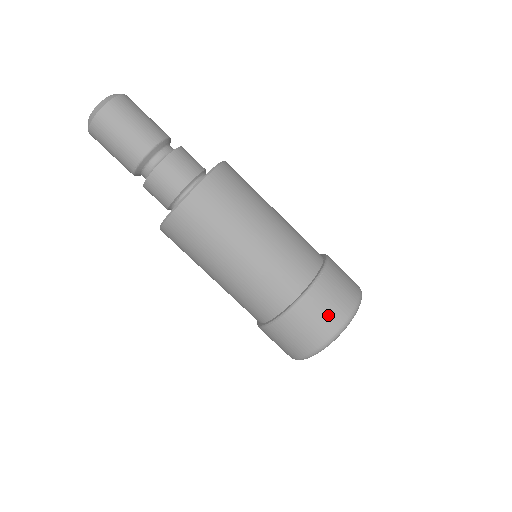
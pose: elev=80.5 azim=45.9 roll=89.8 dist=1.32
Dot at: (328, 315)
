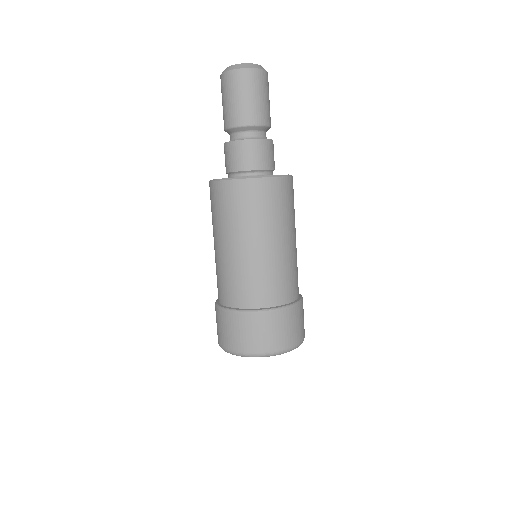
Dot at: (300, 328)
